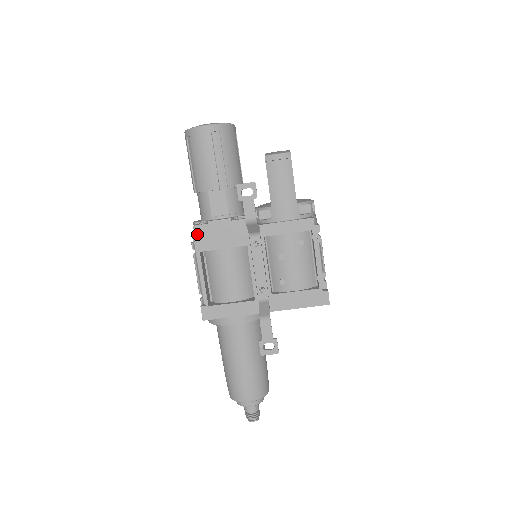
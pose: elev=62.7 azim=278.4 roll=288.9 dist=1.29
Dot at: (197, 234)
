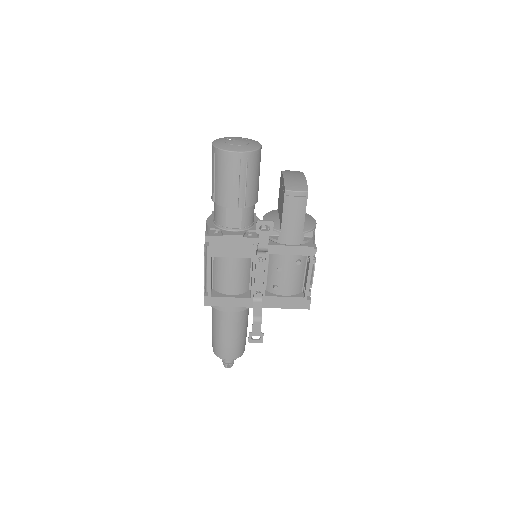
Dot at: (211, 243)
